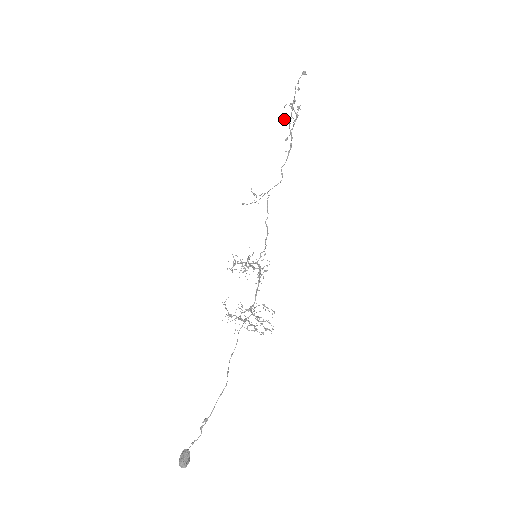
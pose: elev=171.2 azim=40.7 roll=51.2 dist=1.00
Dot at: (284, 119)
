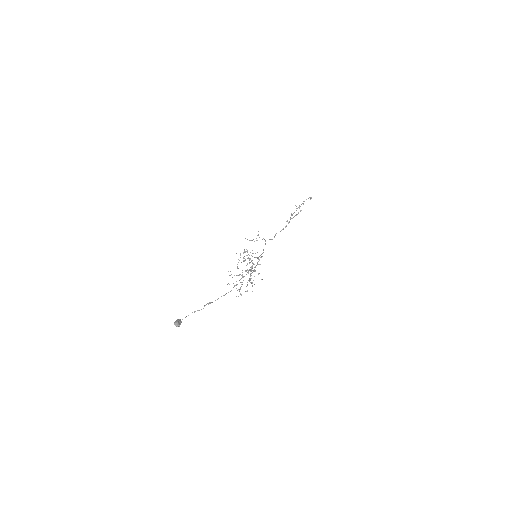
Dot at: occluded
